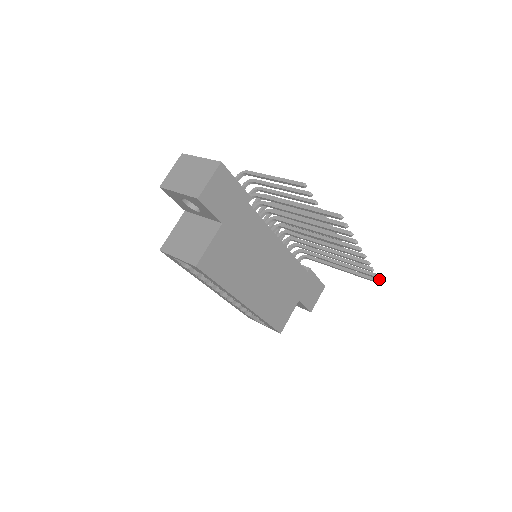
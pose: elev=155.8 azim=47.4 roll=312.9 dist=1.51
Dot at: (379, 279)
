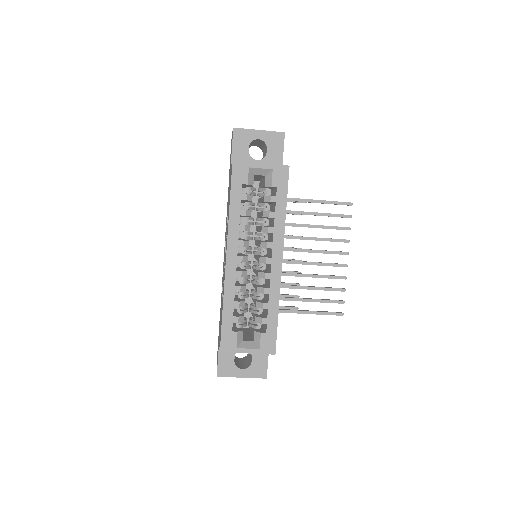
Dot at: (341, 312)
